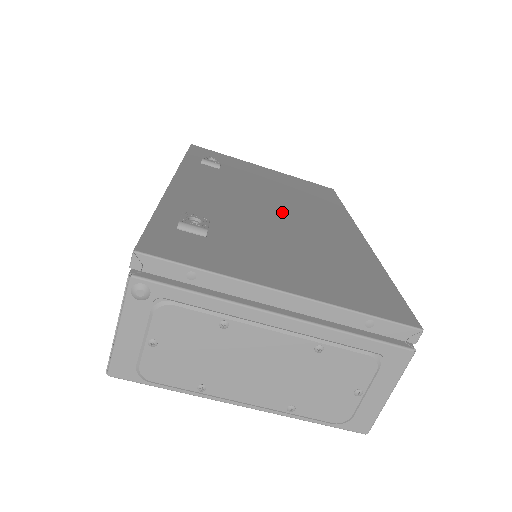
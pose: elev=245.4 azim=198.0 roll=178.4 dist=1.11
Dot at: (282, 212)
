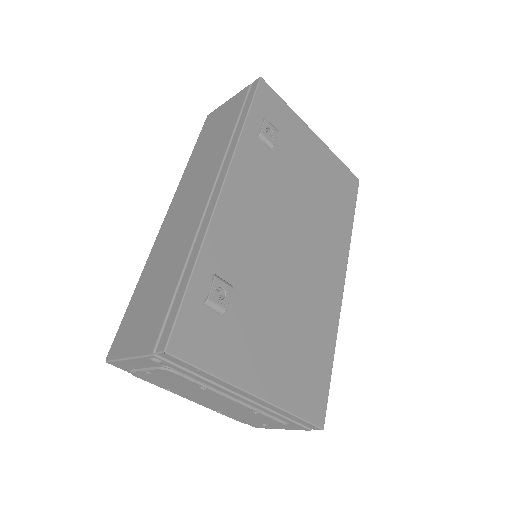
Dot at: (296, 249)
